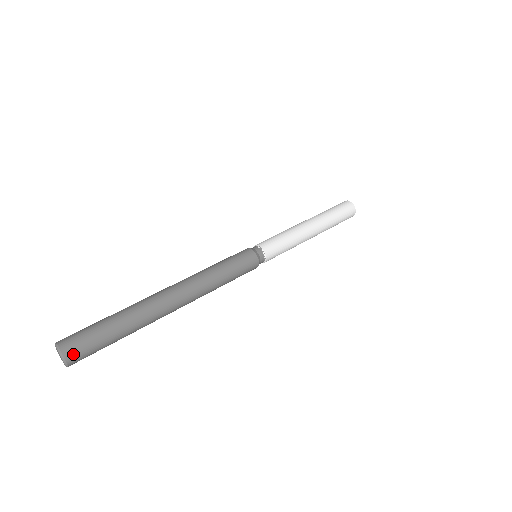
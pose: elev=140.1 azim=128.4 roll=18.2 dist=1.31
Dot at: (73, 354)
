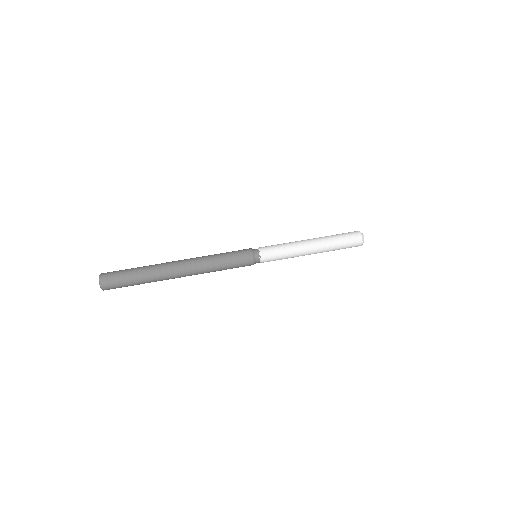
Dot at: (107, 288)
